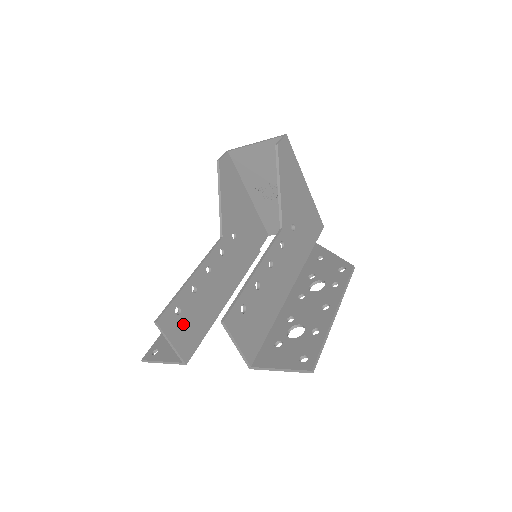
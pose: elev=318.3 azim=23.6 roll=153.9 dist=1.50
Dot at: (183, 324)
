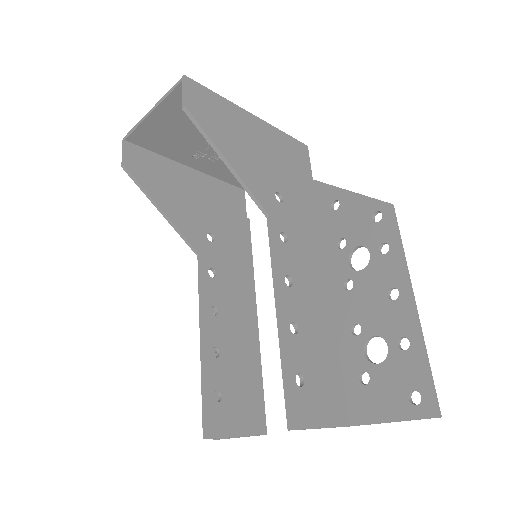
Dot at: (233, 402)
